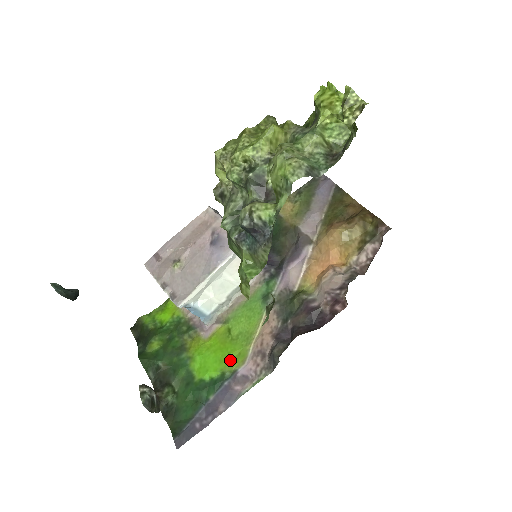
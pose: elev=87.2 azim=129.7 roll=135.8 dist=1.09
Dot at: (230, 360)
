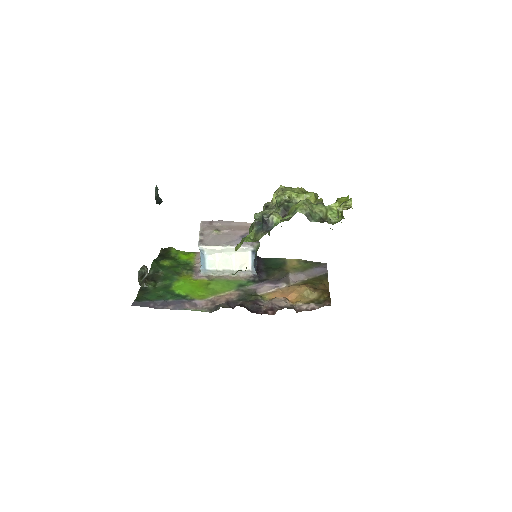
Dot at: (196, 294)
